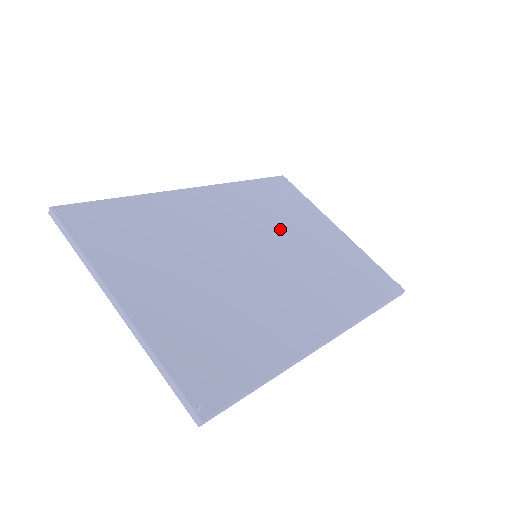
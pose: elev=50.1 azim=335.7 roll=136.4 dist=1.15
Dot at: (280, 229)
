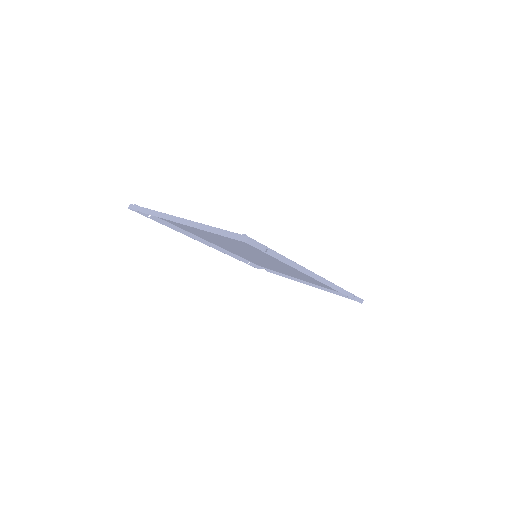
Dot at: (267, 263)
